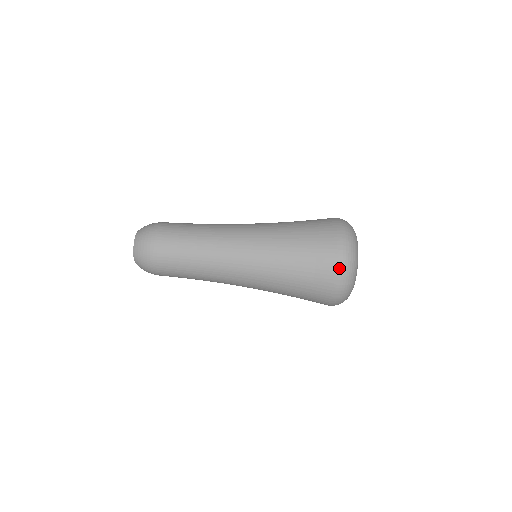
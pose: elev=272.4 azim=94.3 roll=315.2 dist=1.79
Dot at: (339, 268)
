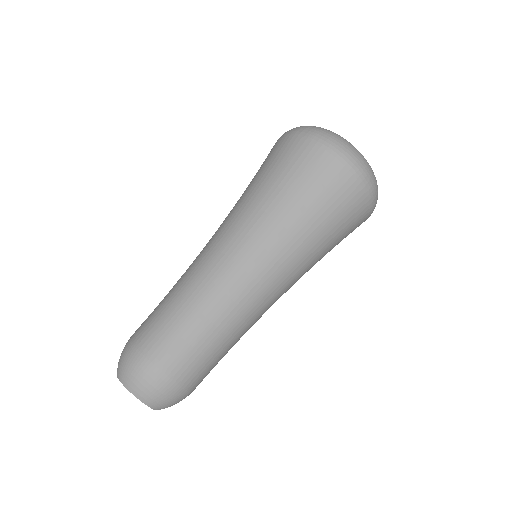
Dot at: (368, 191)
